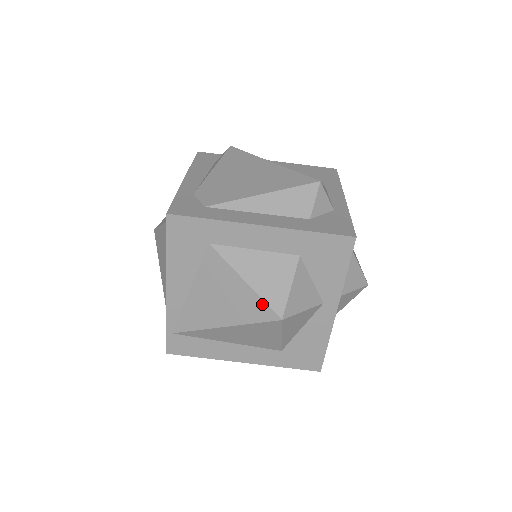
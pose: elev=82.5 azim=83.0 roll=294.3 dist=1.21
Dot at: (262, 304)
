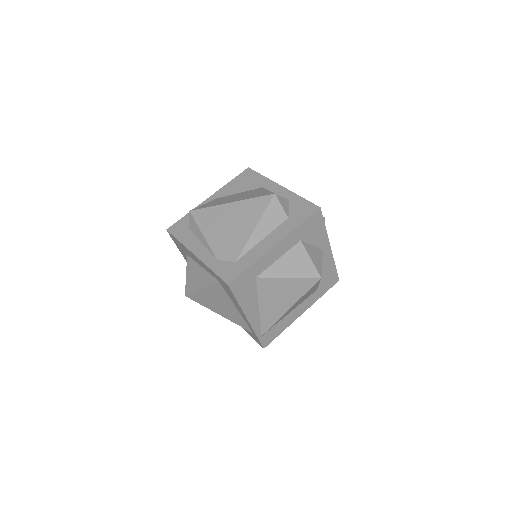
Dot at: (306, 280)
